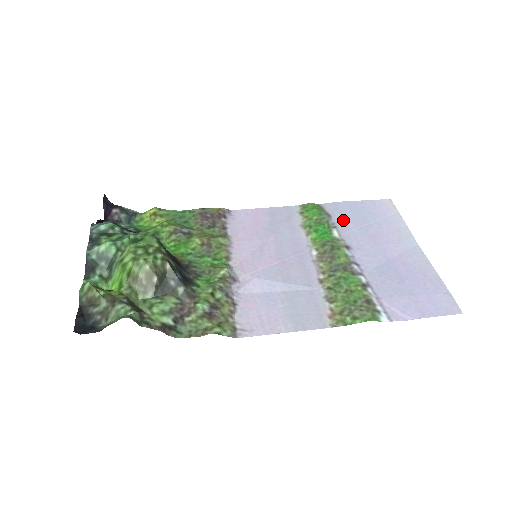
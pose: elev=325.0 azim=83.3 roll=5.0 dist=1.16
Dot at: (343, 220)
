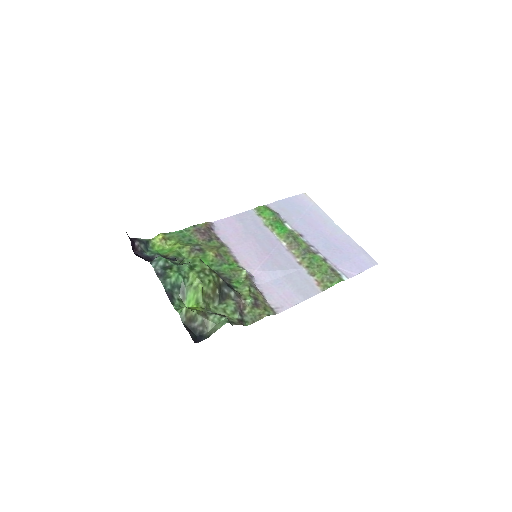
Dot at: (287, 215)
